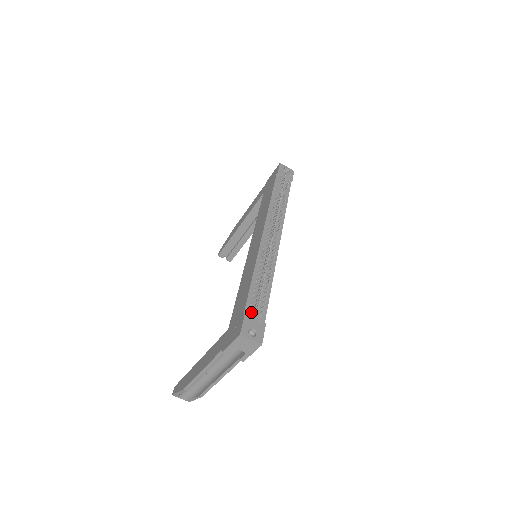
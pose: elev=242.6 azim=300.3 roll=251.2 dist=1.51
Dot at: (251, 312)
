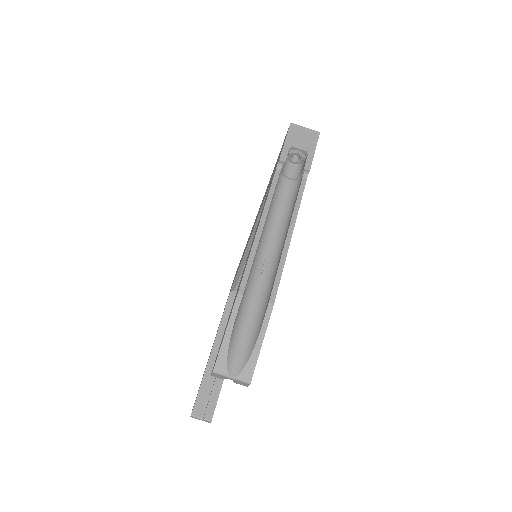
Dot at: occluded
